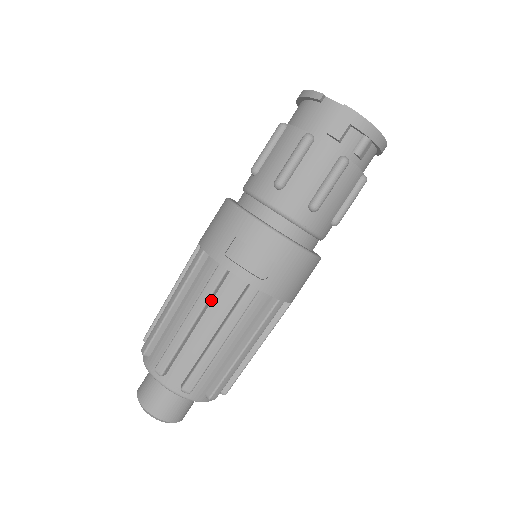
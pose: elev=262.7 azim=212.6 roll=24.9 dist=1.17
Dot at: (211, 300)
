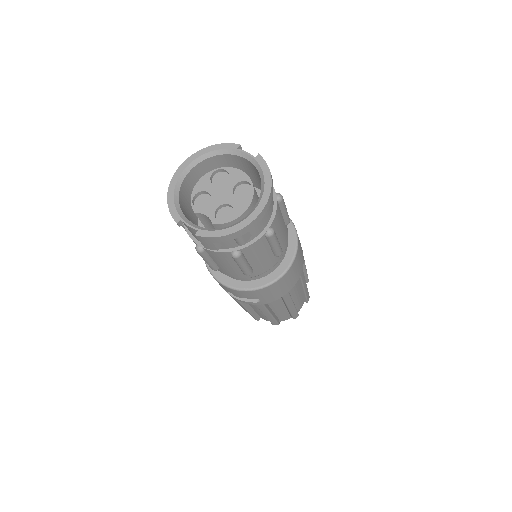
Dot at: occluded
